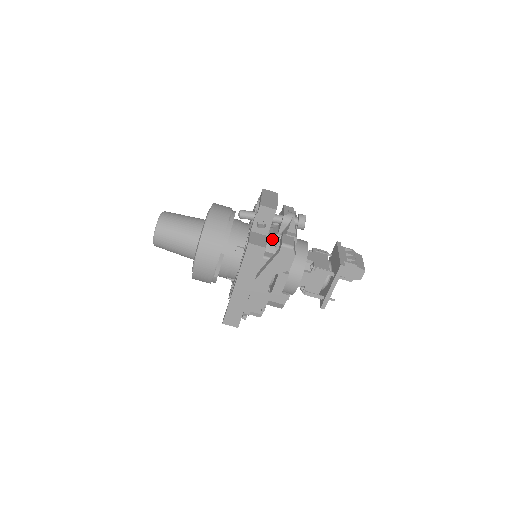
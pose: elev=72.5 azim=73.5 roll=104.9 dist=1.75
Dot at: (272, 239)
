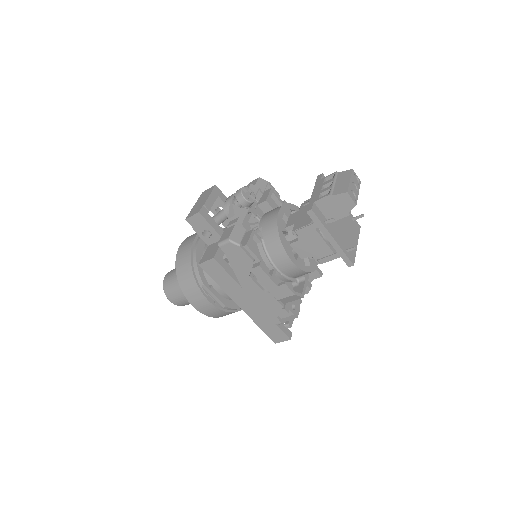
Dot at: occluded
